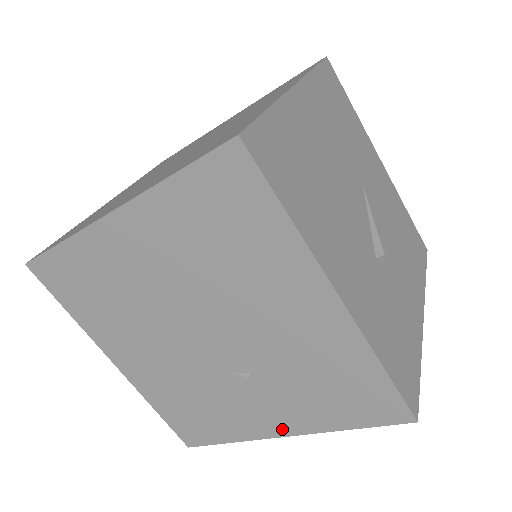
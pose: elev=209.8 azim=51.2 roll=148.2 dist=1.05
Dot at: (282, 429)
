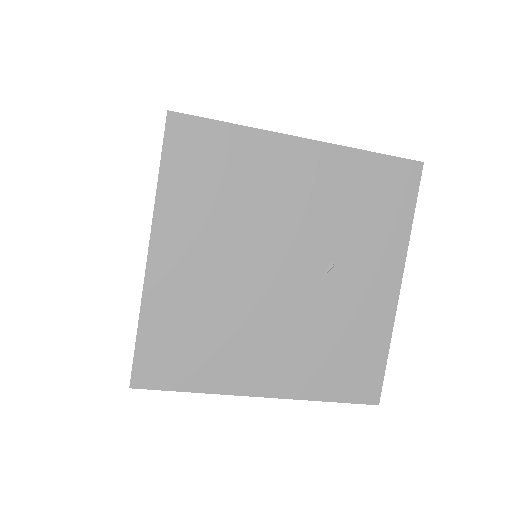
Dot at: (392, 281)
